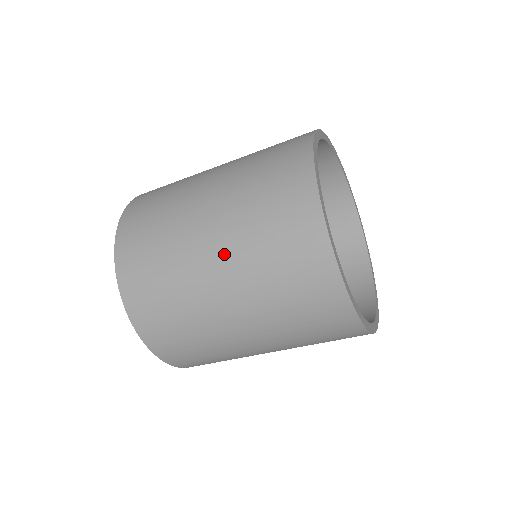
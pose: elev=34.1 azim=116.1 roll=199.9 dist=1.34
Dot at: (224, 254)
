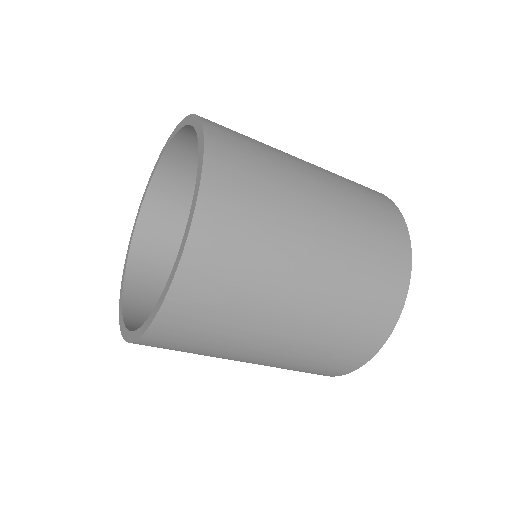
Dot at: (332, 225)
